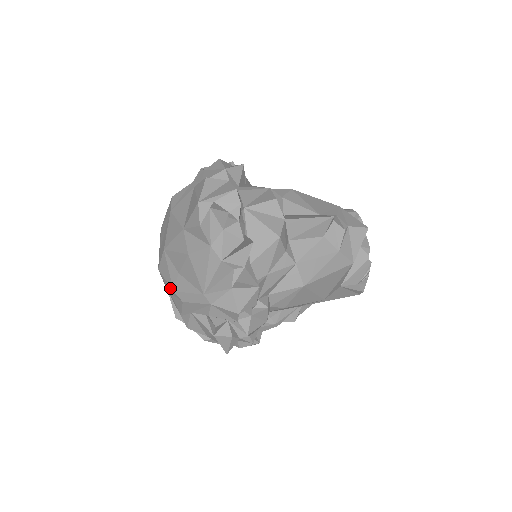
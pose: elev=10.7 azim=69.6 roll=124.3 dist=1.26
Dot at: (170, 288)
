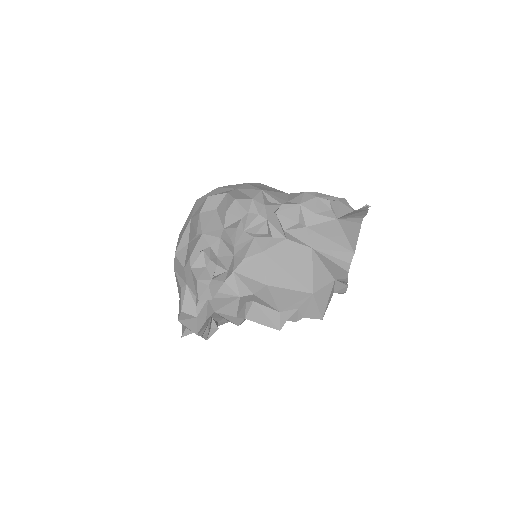
Dot at: occluded
